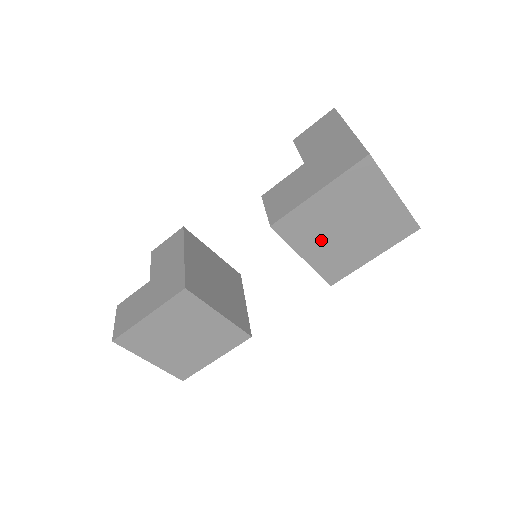
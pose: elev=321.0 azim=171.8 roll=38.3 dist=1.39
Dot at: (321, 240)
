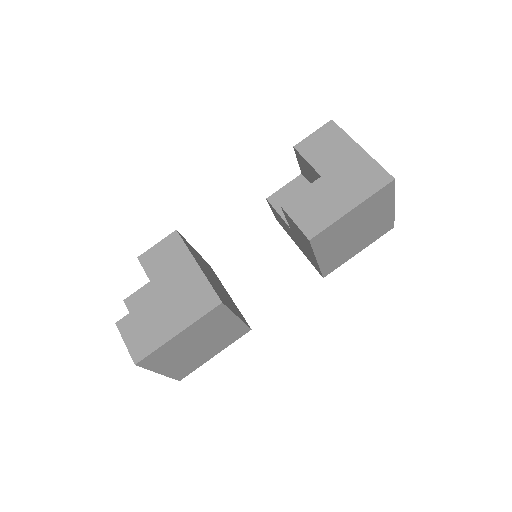
Dot at: (335, 245)
